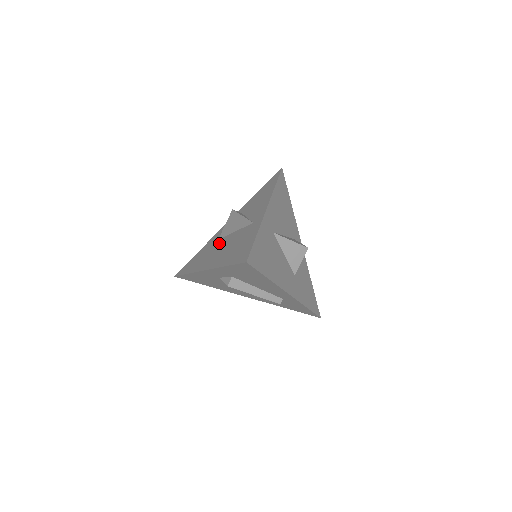
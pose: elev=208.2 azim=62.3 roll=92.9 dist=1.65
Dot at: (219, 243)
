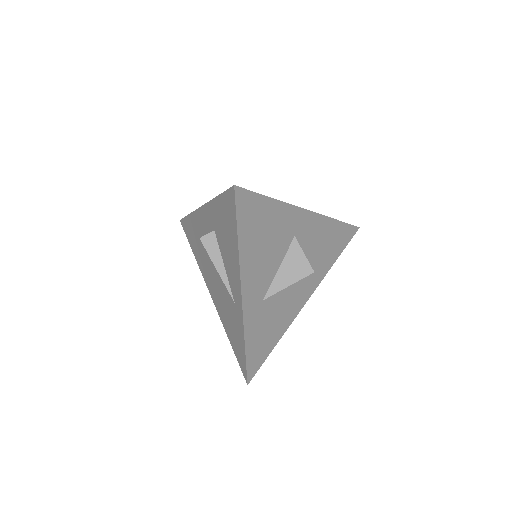
Dot at: (208, 259)
